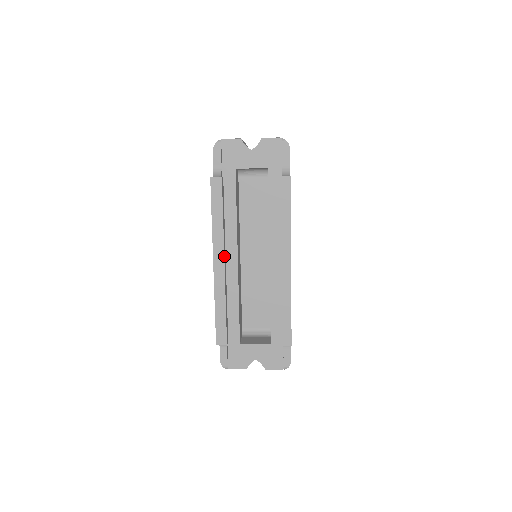
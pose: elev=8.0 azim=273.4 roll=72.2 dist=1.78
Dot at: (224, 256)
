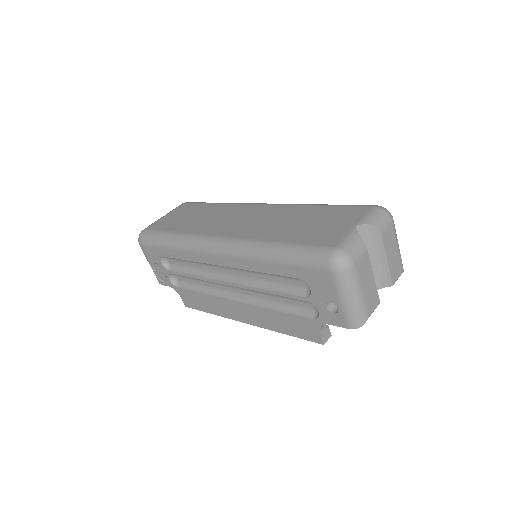
Dot at: occluded
